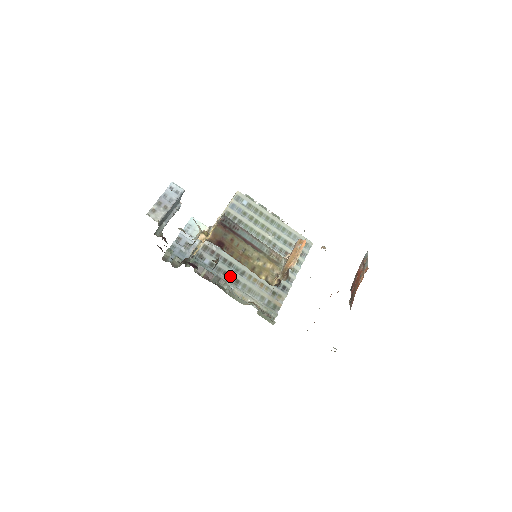
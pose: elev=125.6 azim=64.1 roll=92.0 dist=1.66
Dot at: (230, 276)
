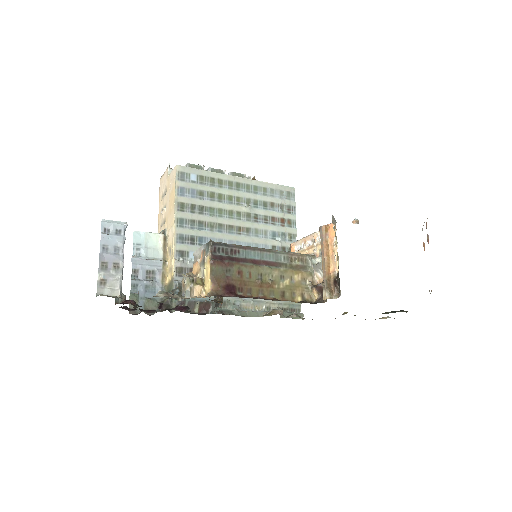
Dot at: occluded
